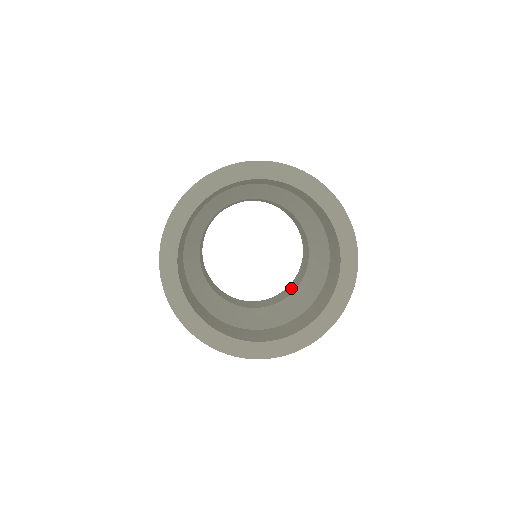
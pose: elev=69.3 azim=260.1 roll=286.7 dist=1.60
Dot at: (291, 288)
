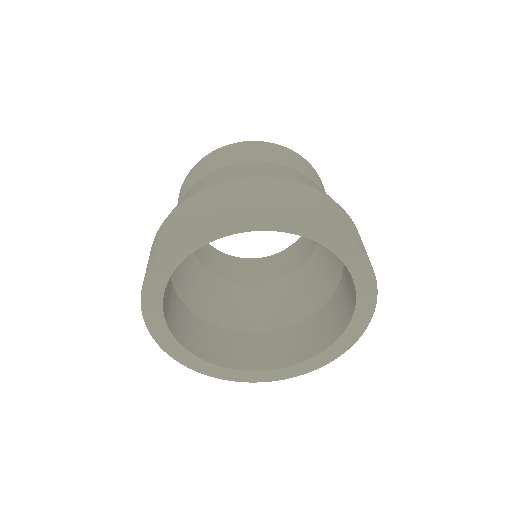
Dot at: (289, 261)
